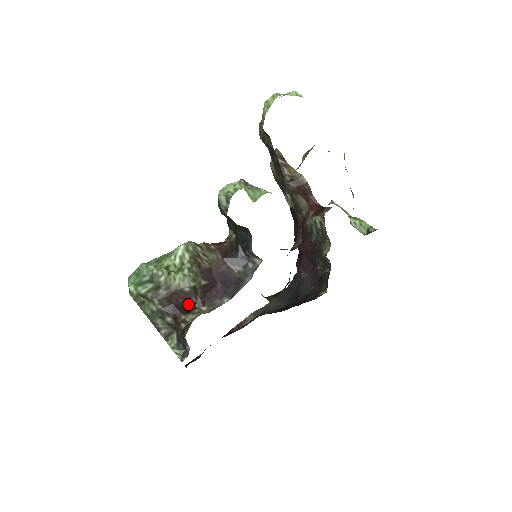
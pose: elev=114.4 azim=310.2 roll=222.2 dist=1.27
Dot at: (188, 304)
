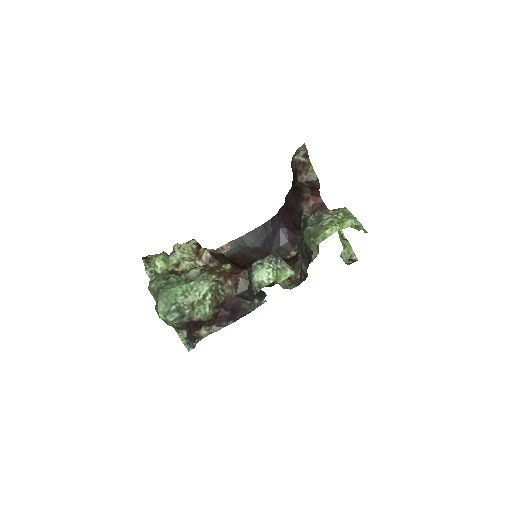
Dot at: (202, 324)
